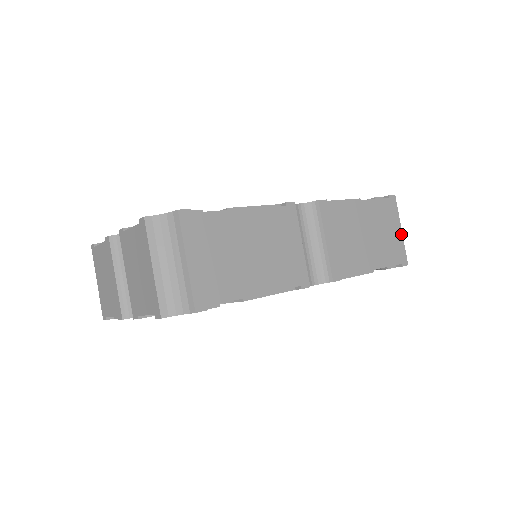
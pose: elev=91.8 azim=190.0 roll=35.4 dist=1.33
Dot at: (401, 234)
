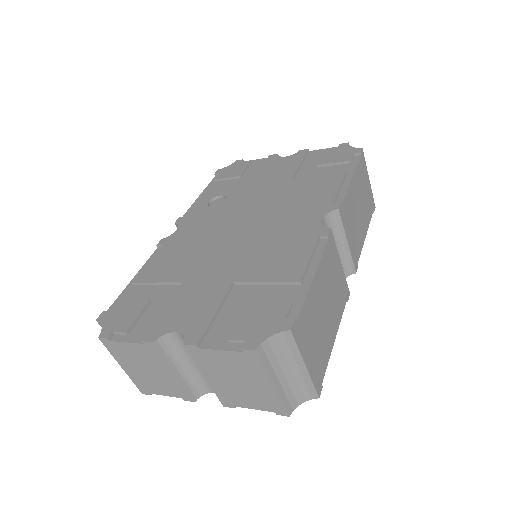
Dot at: (369, 183)
